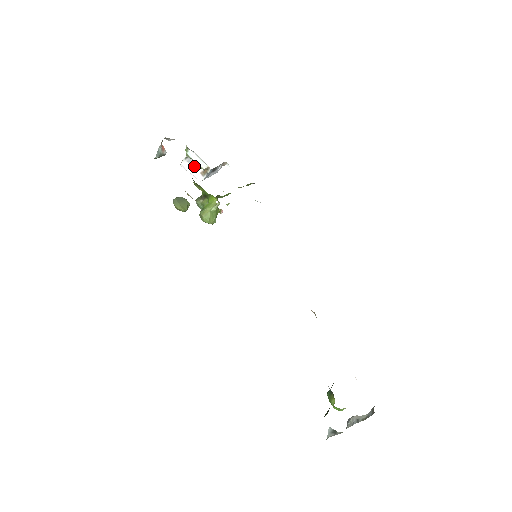
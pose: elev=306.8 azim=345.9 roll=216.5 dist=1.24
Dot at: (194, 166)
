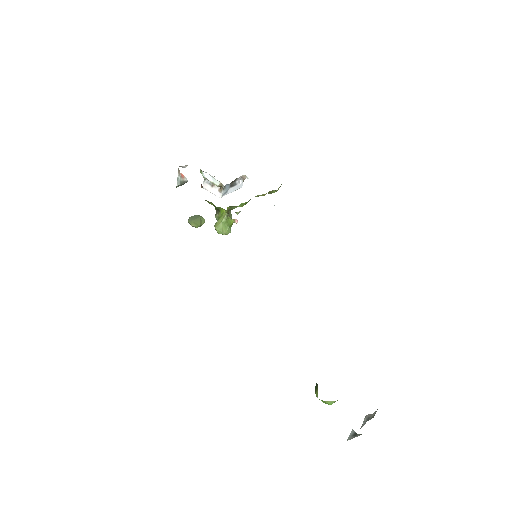
Dot at: (212, 185)
